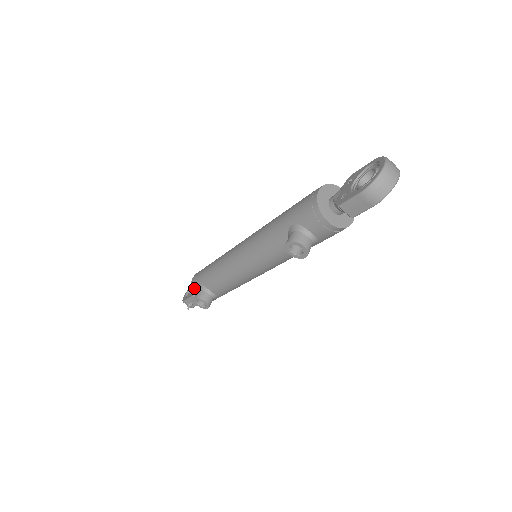
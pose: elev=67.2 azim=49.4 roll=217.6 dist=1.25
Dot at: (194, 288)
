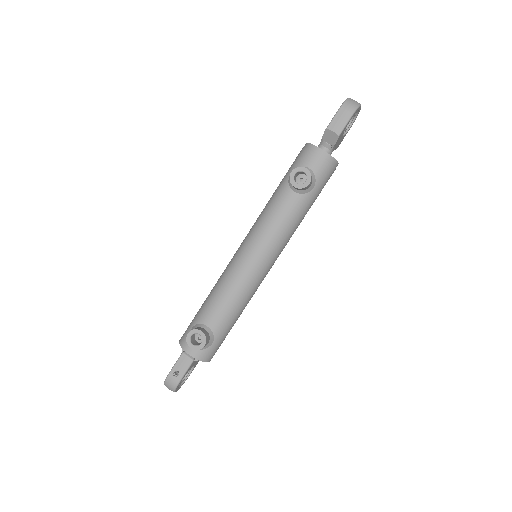
Dot at: (184, 340)
